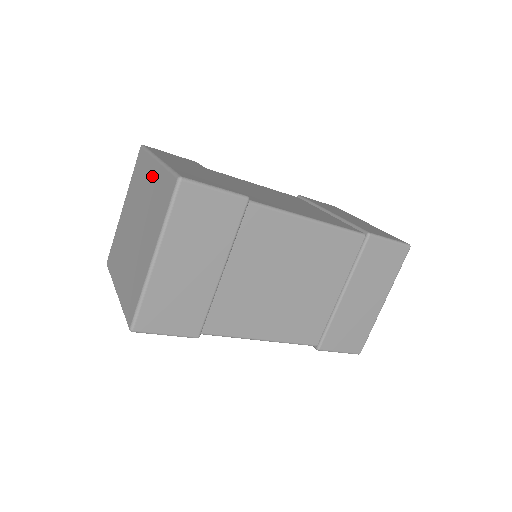
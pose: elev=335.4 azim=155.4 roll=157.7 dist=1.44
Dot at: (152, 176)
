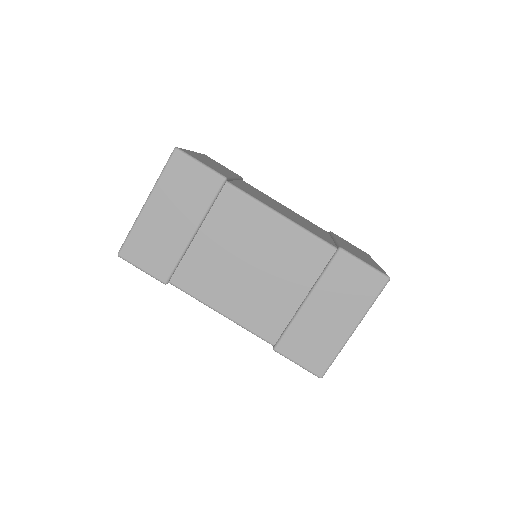
Dot at: occluded
